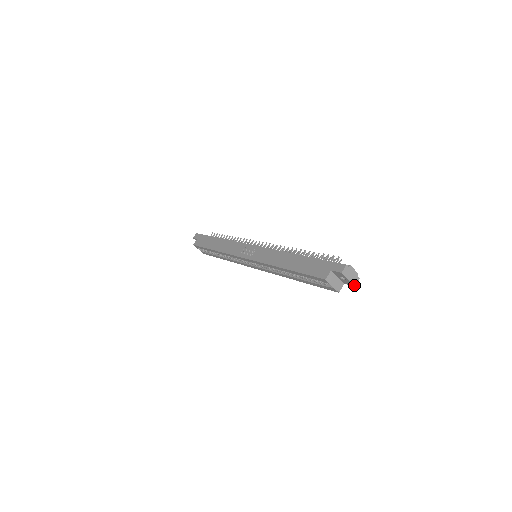
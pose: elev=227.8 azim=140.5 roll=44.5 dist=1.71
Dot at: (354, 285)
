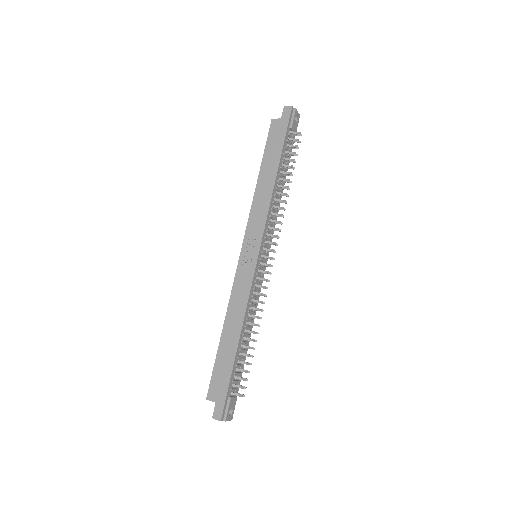
Dot at: occluded
